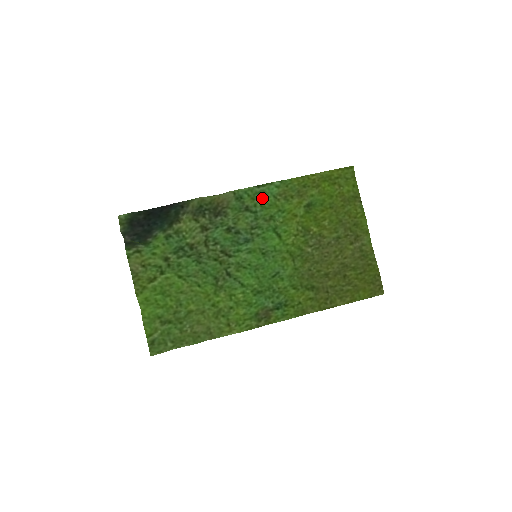
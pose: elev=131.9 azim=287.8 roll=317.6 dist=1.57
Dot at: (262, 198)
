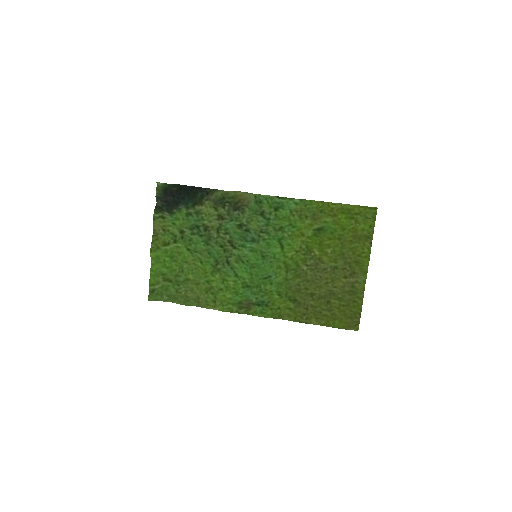
Dot at: (279, 208)
